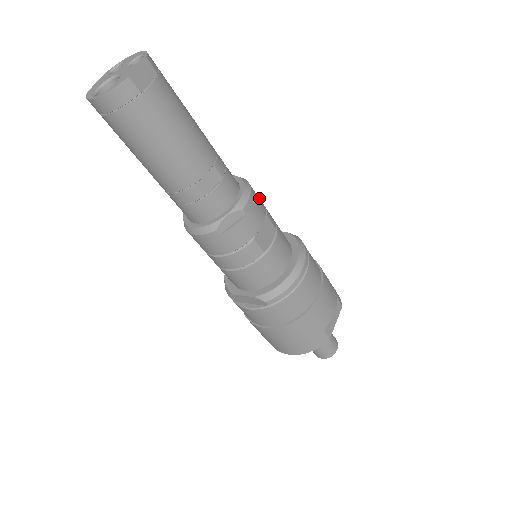
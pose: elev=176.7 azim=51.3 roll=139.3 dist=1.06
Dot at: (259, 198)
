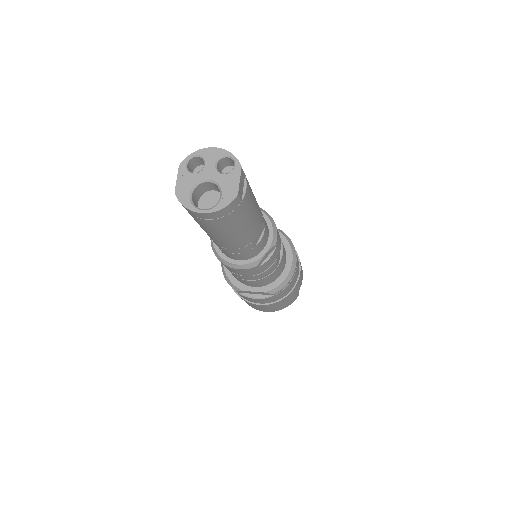
Dot at: occluded
